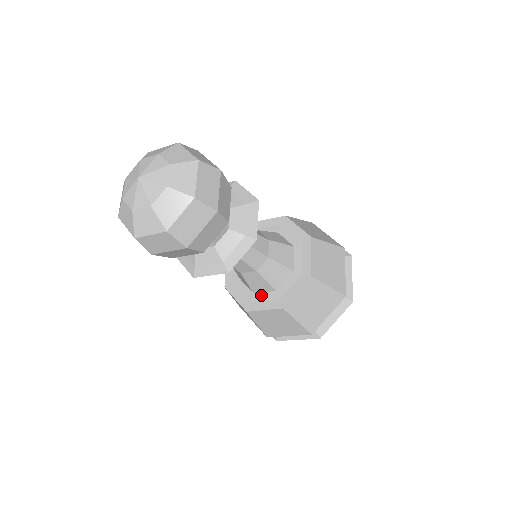
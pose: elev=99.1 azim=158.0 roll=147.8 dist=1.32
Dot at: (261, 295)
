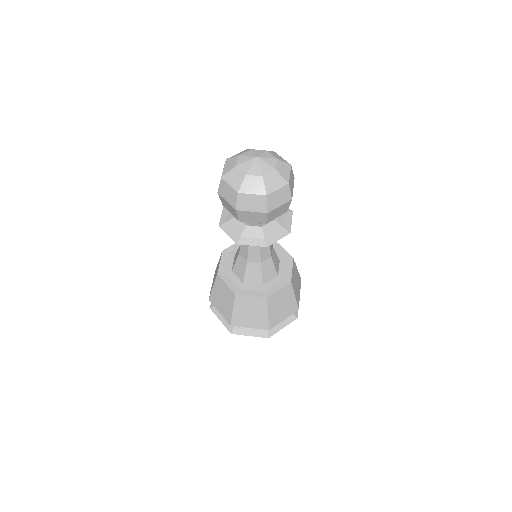
Dot at: (234, 276)
